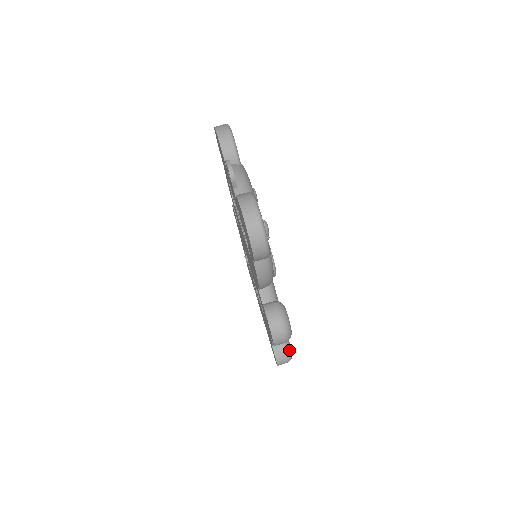
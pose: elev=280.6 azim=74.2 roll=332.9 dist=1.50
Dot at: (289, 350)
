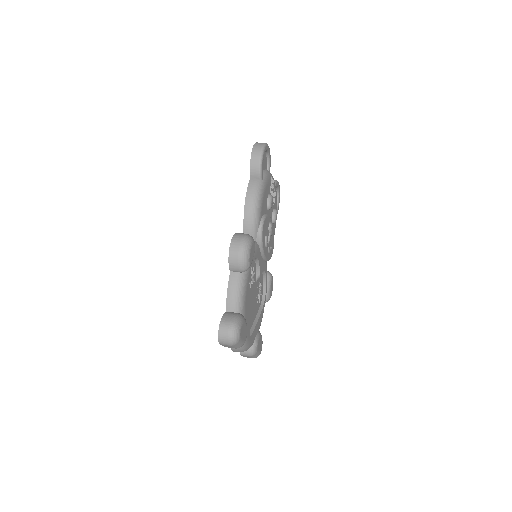
Dot at: (239, 320)
